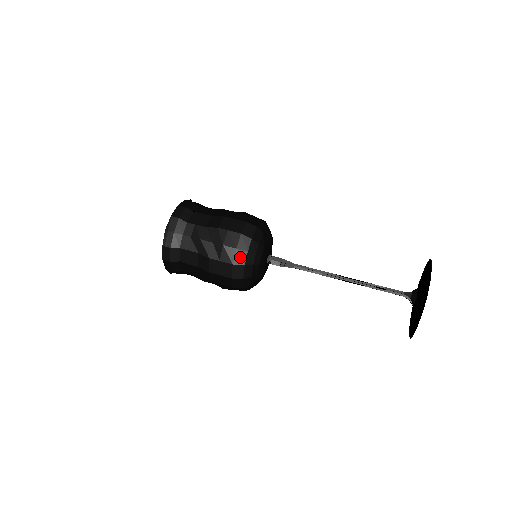
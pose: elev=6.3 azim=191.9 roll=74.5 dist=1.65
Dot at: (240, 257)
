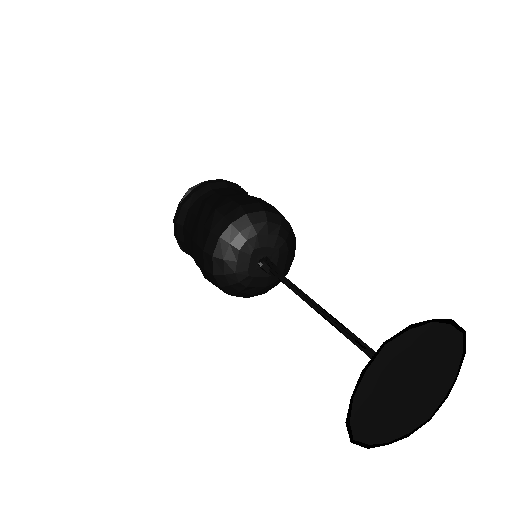
Dot at: (221, 226)
